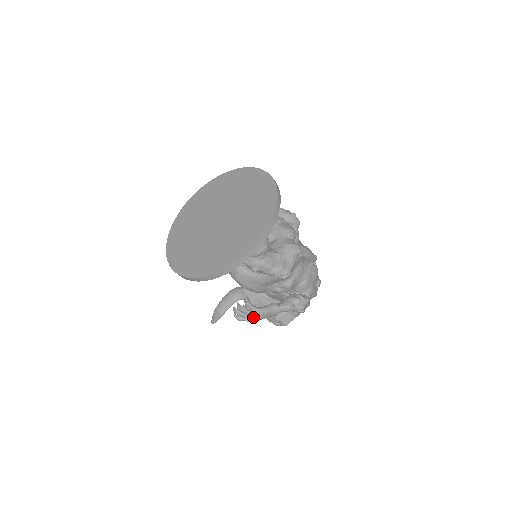
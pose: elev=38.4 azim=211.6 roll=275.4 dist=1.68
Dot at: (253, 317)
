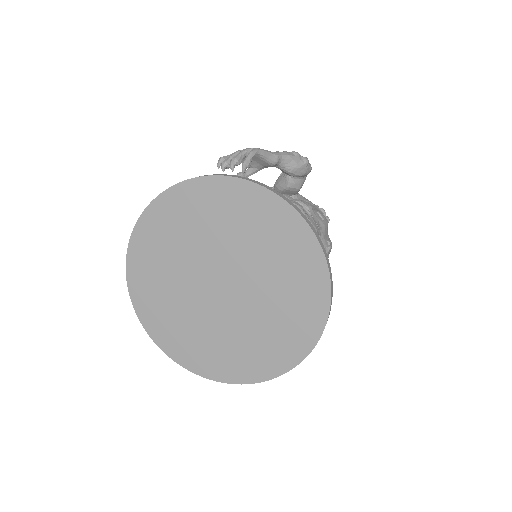
Dot at: occluded
